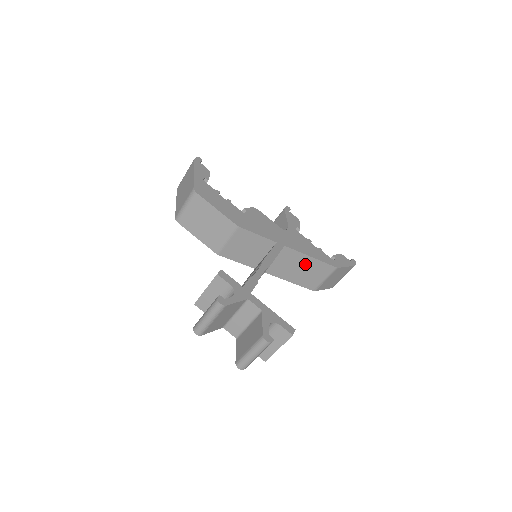
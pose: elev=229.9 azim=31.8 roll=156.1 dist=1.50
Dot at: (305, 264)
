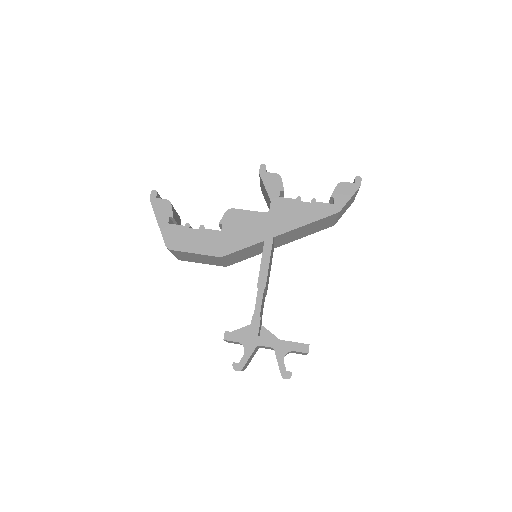
Dot at: (305, 228)
